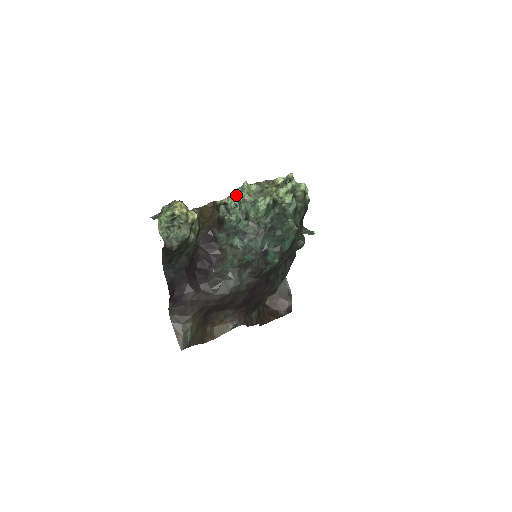
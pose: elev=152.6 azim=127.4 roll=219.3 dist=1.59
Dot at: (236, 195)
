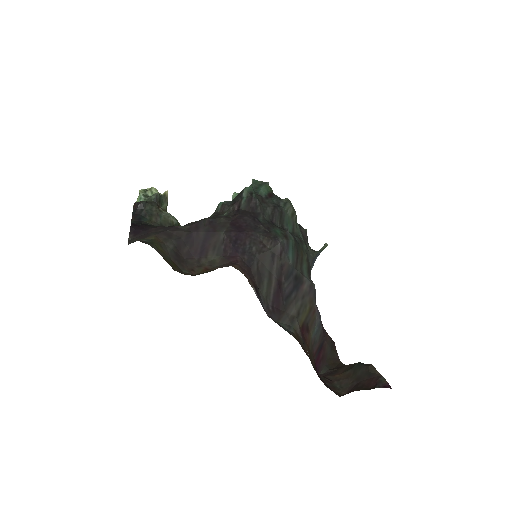
Dot at: occluded
